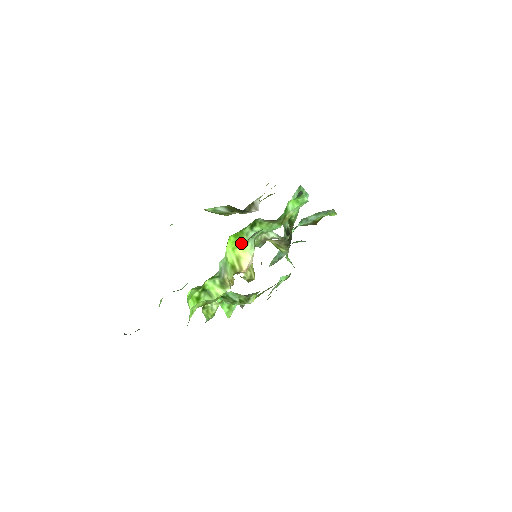
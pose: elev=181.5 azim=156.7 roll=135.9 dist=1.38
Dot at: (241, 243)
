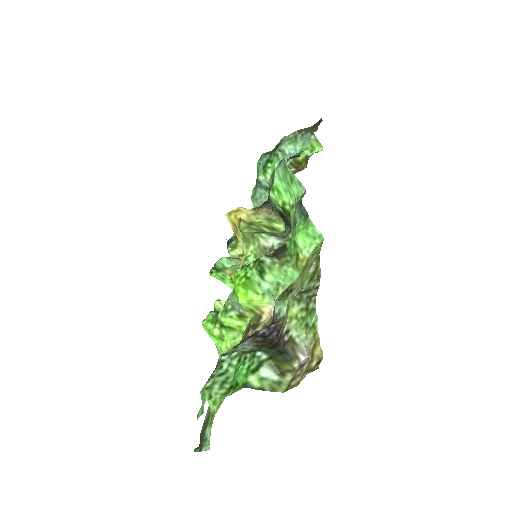
Dot at: (256, 296)
